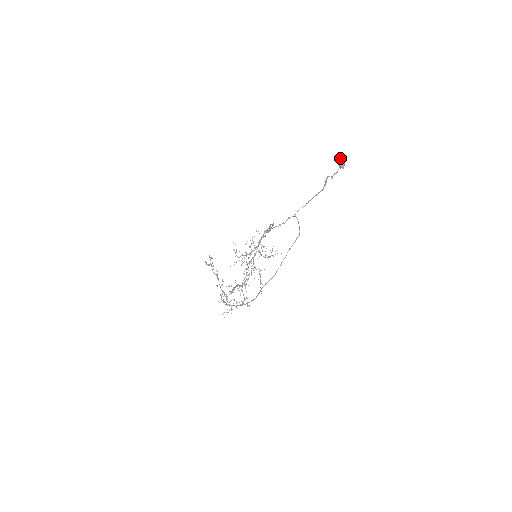
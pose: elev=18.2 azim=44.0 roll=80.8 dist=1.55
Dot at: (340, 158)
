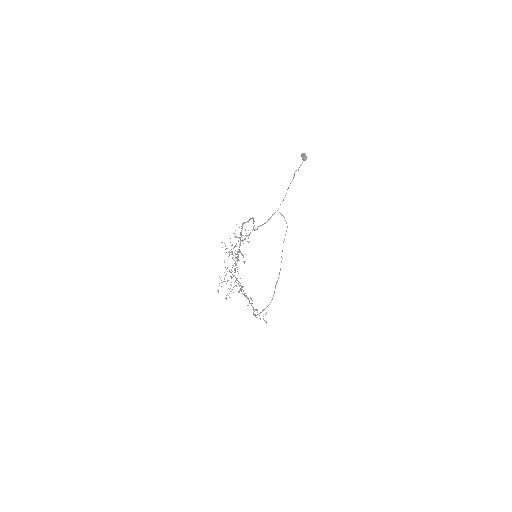
Dot at: (302, 154)
